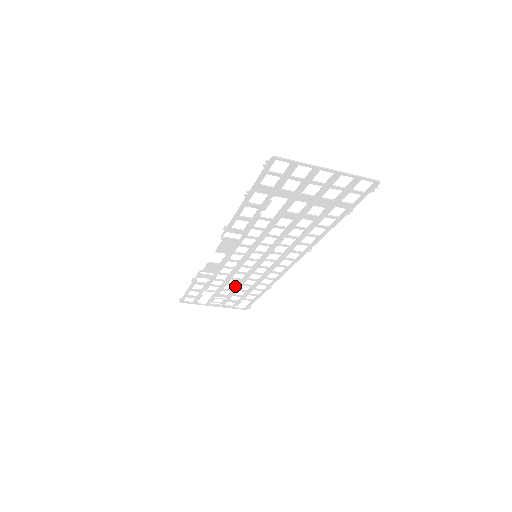
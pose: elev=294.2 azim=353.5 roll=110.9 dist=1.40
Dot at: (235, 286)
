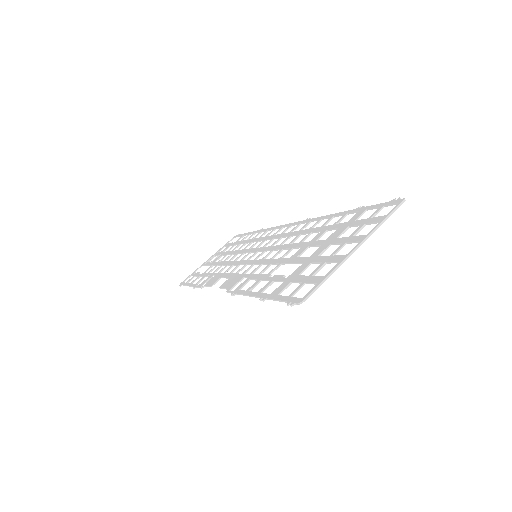
Dot at: (230, 254)
